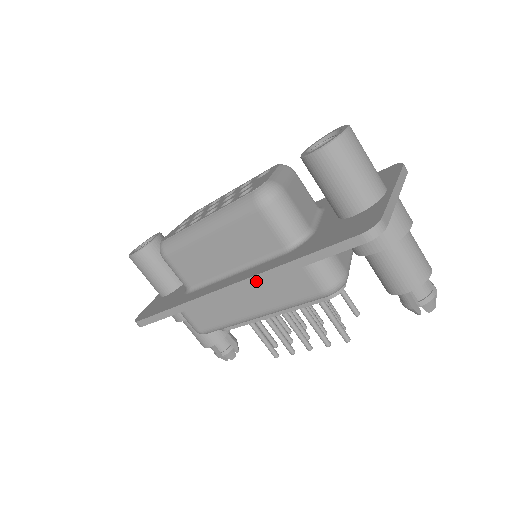
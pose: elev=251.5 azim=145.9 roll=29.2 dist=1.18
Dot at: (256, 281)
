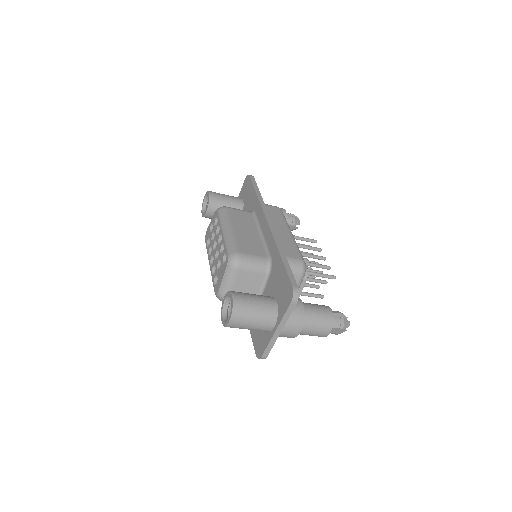
Dot at: occluded
